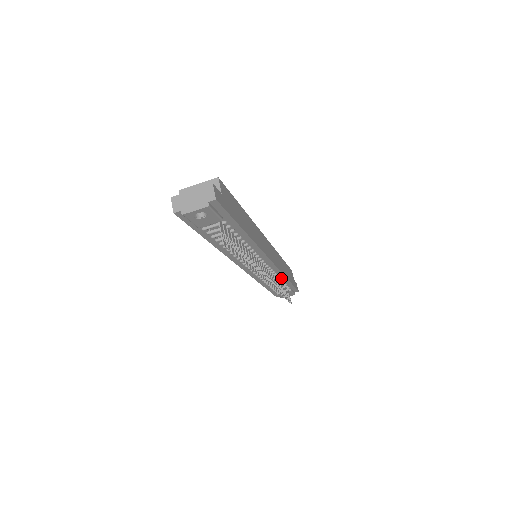
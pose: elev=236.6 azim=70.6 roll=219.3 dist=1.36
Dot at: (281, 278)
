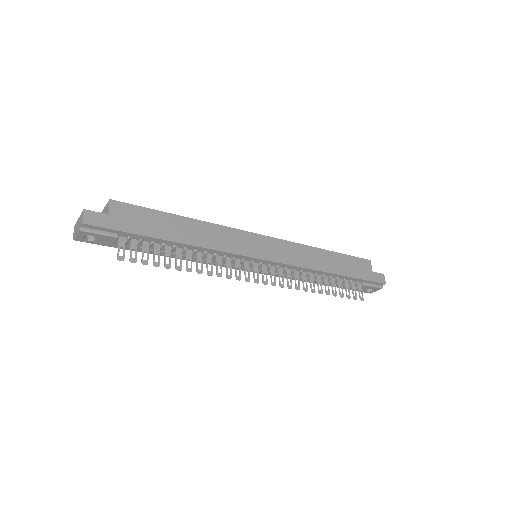
Dot at: (322, 273)
